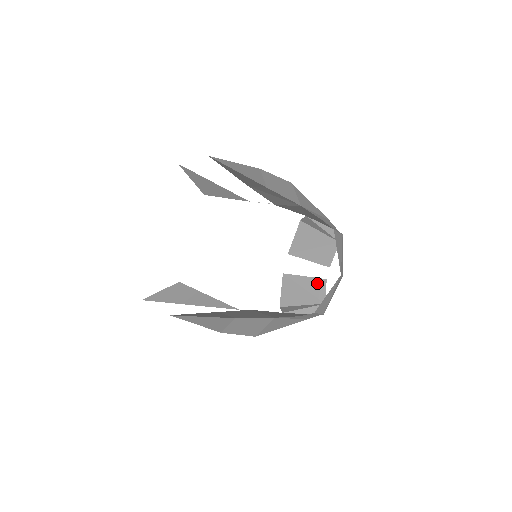
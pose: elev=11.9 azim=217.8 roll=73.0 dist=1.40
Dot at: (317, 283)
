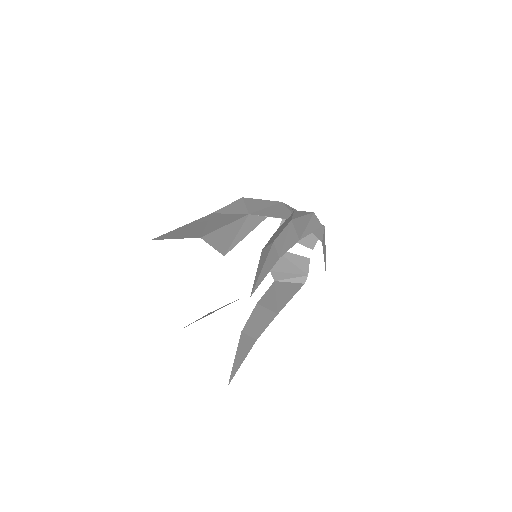
Dot at: (302, 260)
